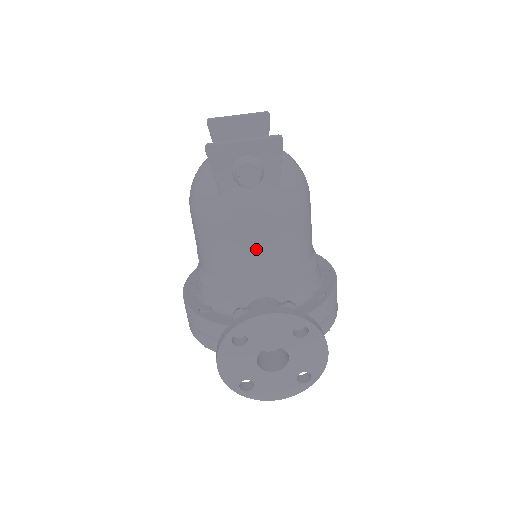
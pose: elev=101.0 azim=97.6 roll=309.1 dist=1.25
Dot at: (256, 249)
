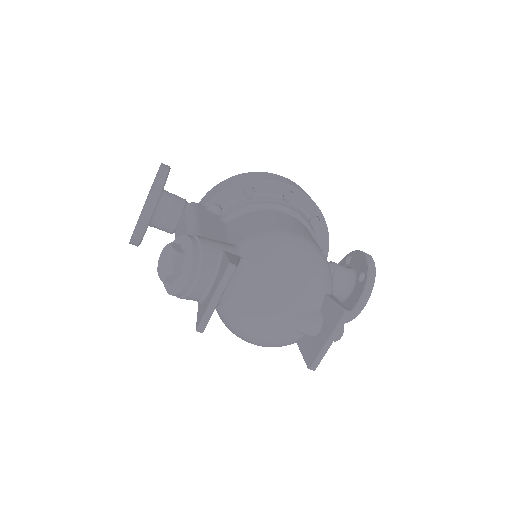
Dot at: occluded
